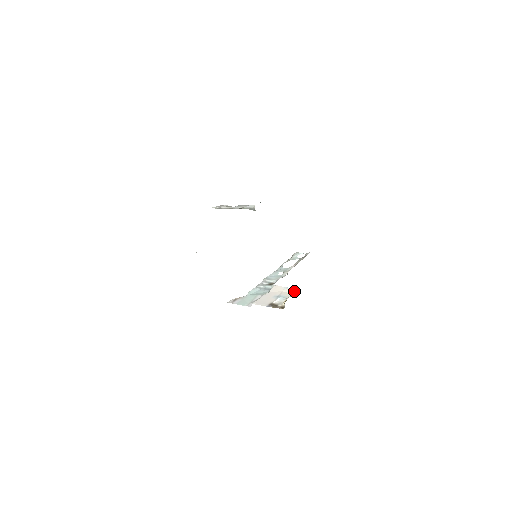
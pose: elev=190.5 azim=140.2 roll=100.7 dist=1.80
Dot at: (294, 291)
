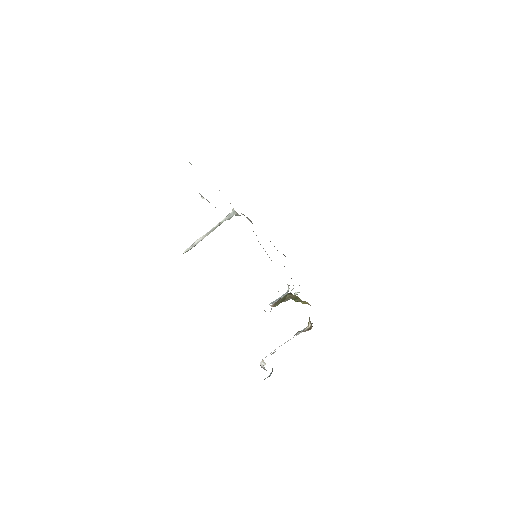
Dot at: occluded
